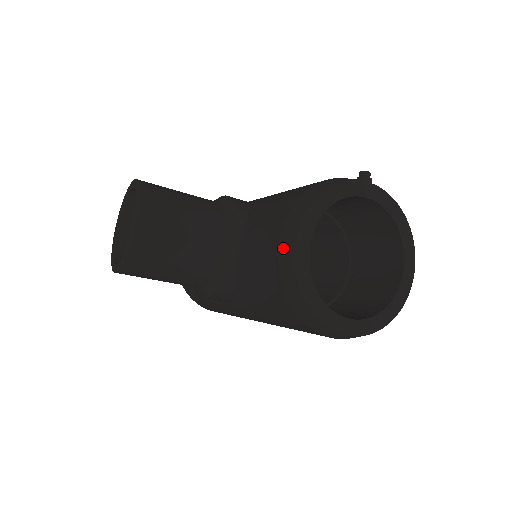
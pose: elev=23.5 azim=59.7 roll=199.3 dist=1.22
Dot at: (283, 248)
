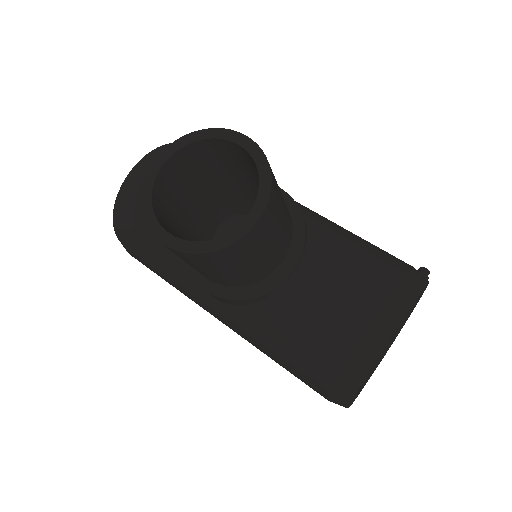
Dot at: (374, 331)
